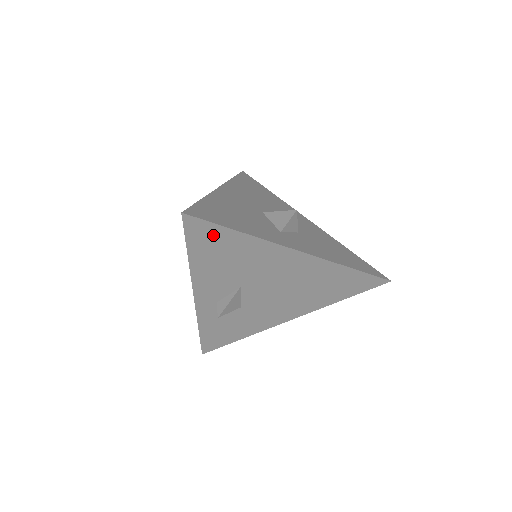
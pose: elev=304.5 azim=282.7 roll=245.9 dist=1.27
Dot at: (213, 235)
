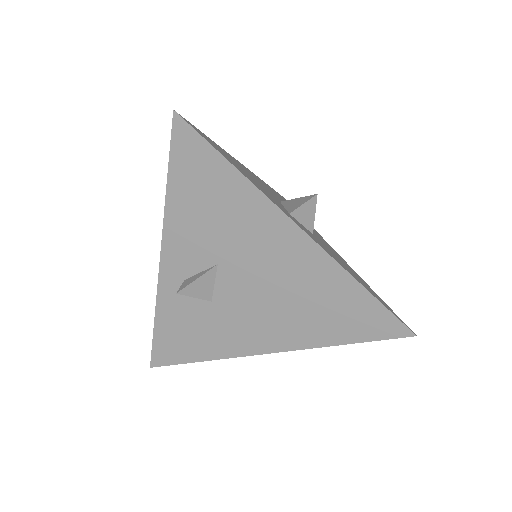
Dot at: (202, 160)
